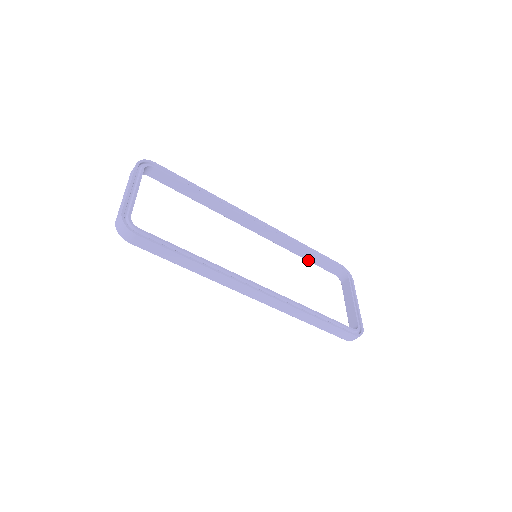
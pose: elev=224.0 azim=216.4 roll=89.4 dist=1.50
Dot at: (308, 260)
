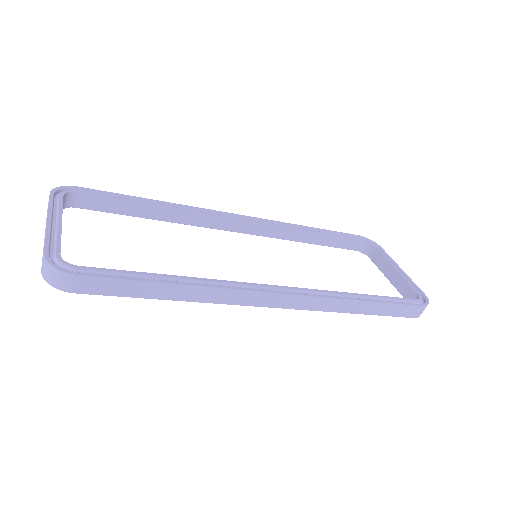
Dot at: (318, 244)
